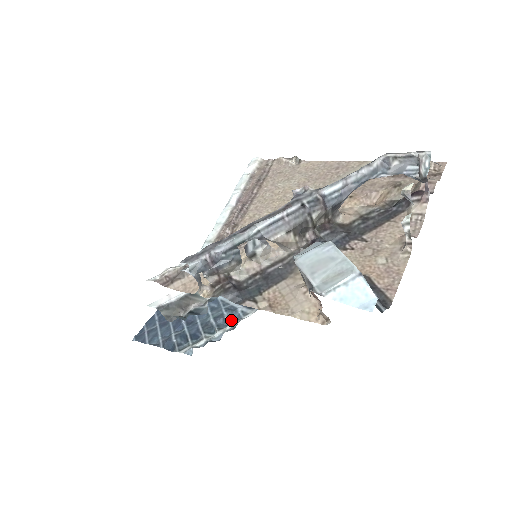
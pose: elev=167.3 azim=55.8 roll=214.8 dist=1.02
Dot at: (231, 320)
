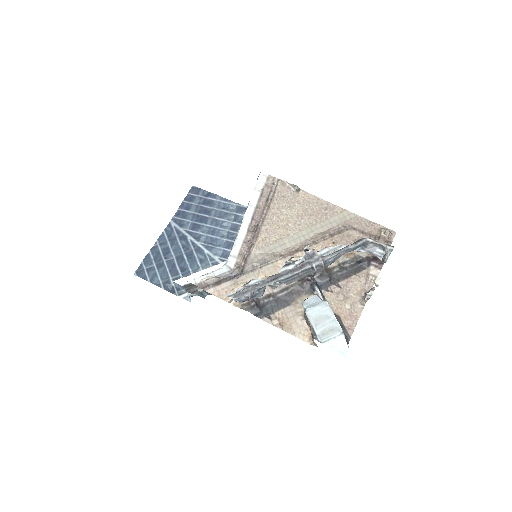
Dot at: occluded
